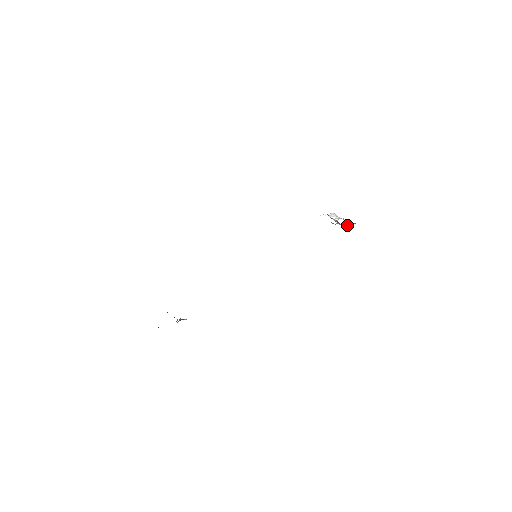
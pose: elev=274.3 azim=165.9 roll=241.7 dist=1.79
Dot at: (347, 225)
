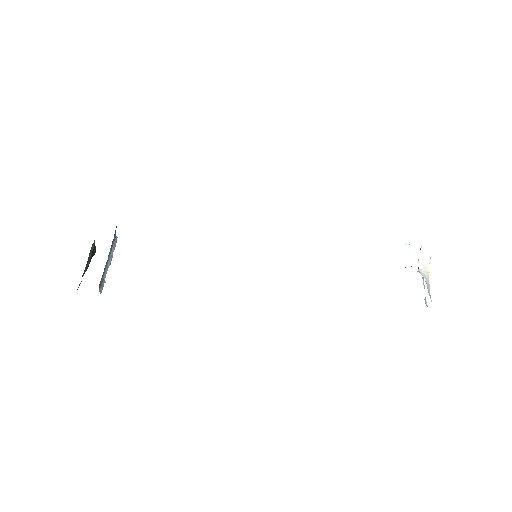
Dot at: occluded
